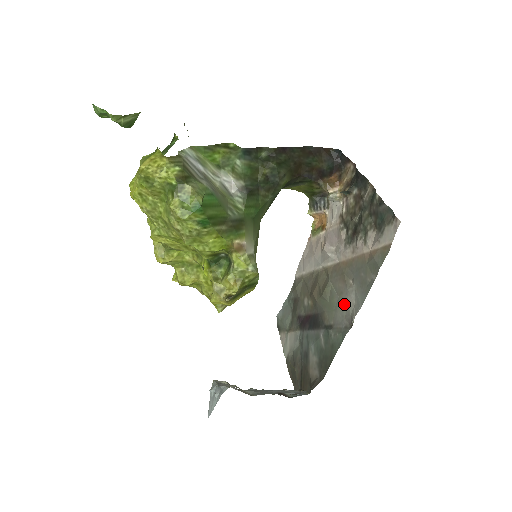
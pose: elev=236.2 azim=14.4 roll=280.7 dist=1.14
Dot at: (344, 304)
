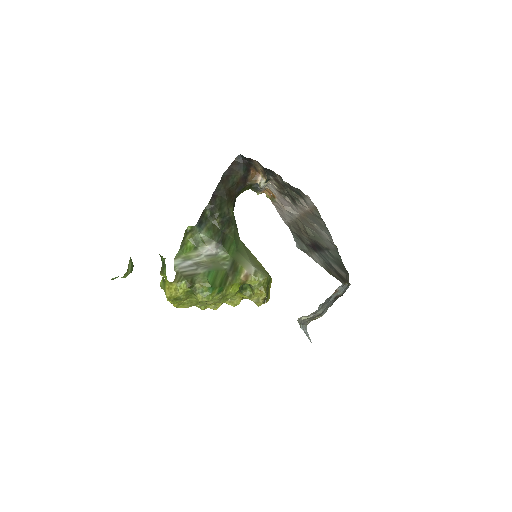
Dot at: (323, 237)
